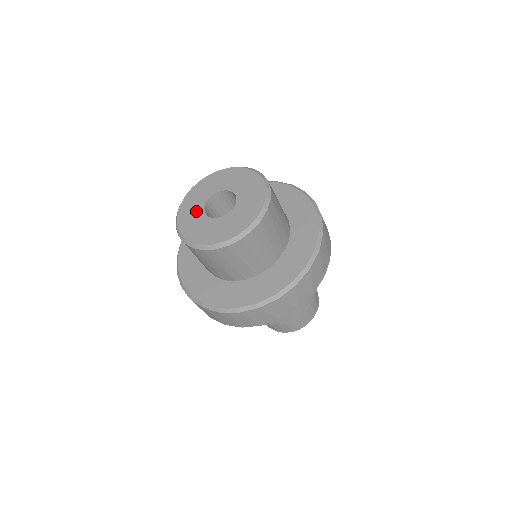
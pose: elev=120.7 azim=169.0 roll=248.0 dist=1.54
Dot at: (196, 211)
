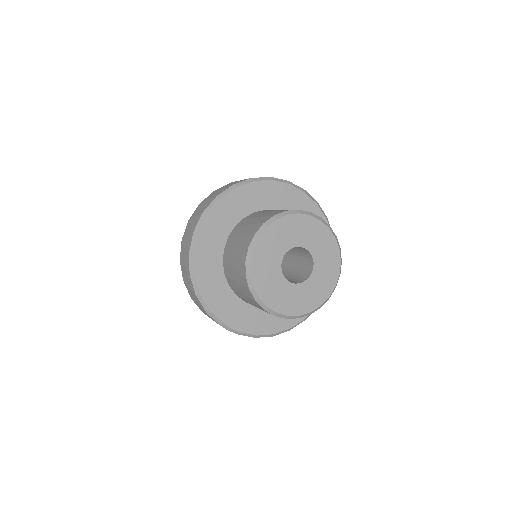
Dot at: (274, 258)
